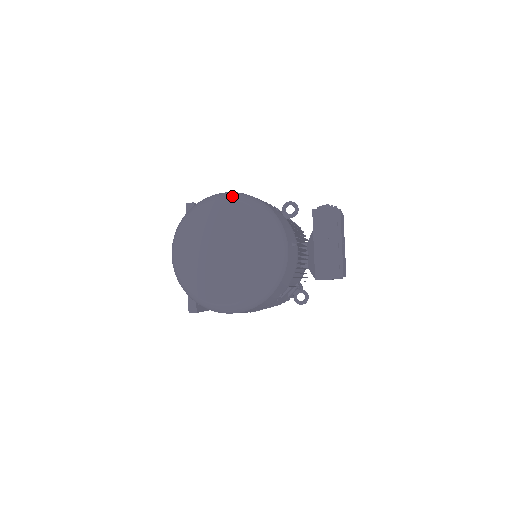
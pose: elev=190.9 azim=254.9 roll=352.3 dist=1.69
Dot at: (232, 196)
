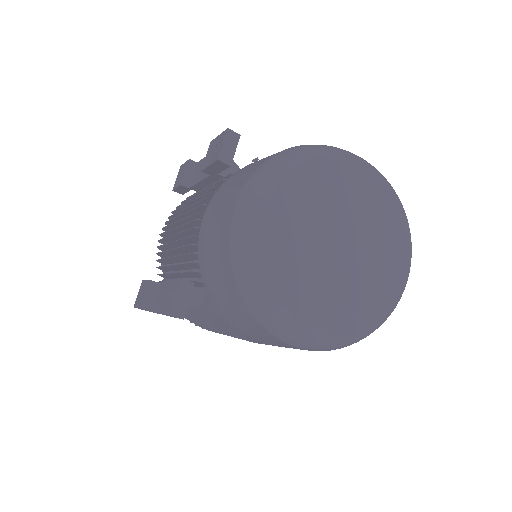
Dot at: occluded
